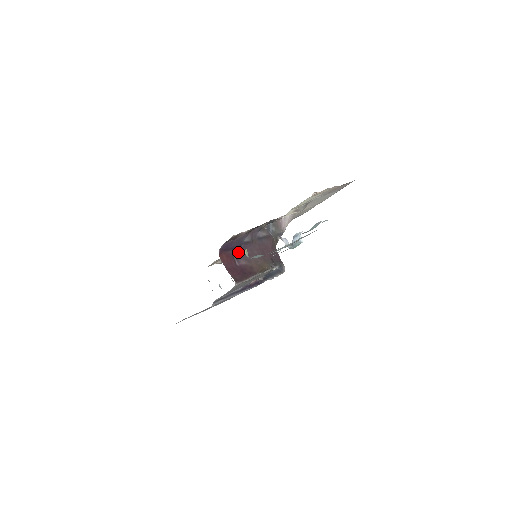
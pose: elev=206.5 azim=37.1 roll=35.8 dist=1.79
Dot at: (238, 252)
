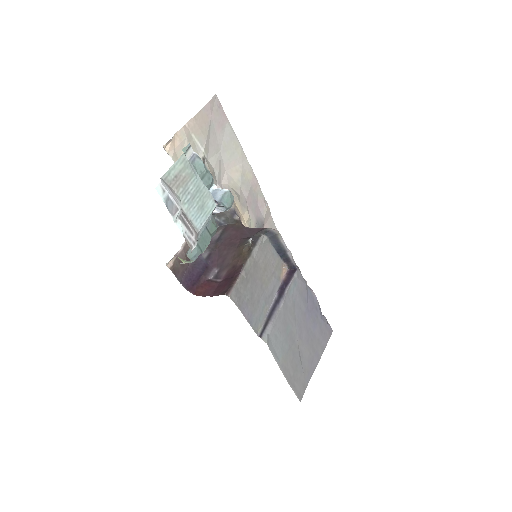
Dot at: (211, 272)
